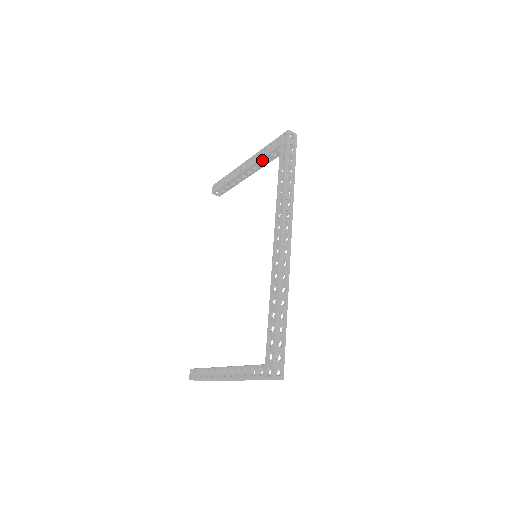
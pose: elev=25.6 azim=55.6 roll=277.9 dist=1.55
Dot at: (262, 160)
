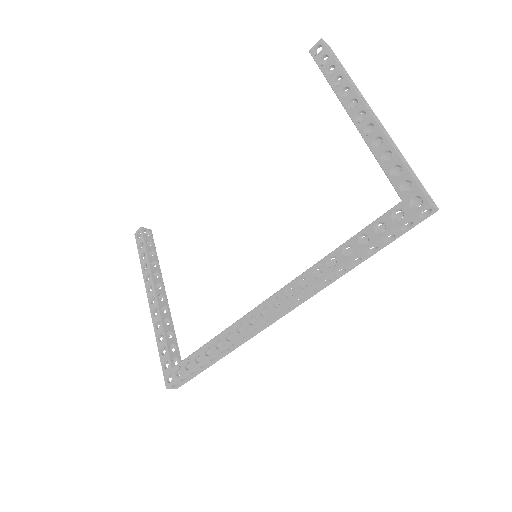
Dot at: (376, 157)
